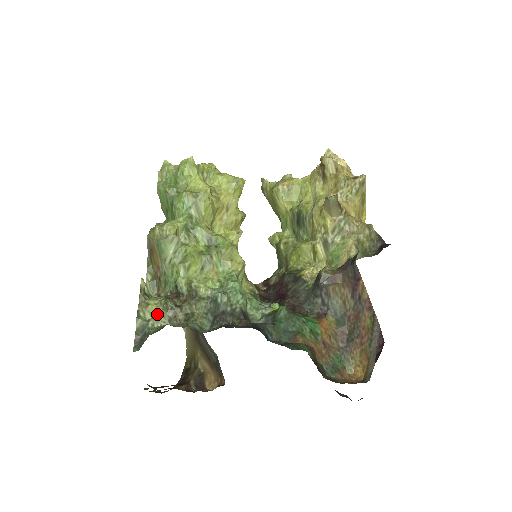
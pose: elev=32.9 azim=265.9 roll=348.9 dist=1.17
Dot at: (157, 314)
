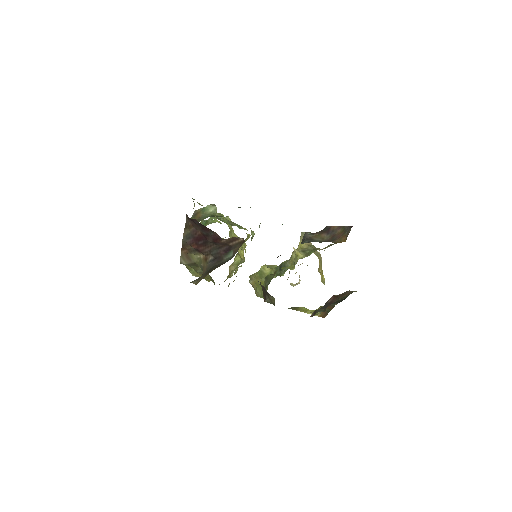
Dot at: occluded
